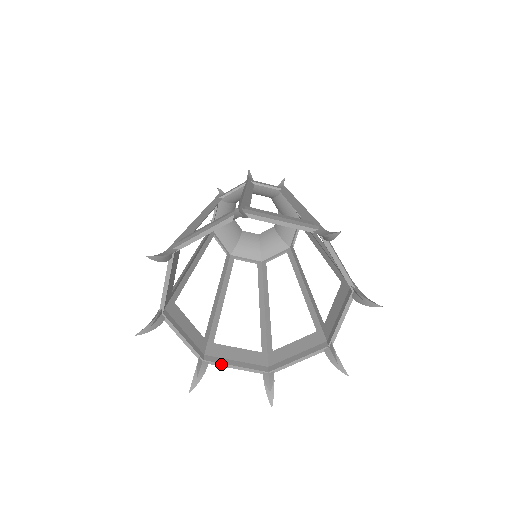
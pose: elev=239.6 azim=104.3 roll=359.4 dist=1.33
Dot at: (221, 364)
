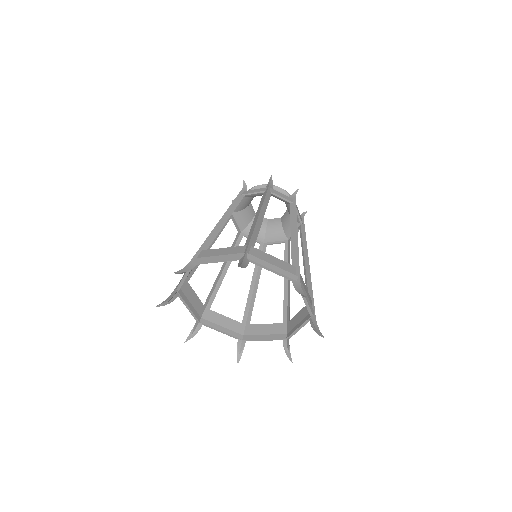
Dot at: (211, 327)
